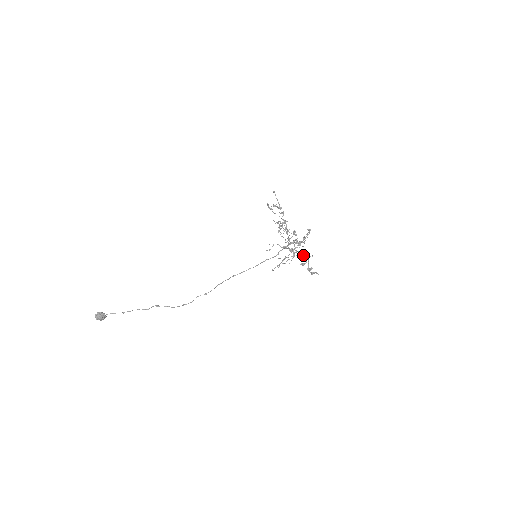
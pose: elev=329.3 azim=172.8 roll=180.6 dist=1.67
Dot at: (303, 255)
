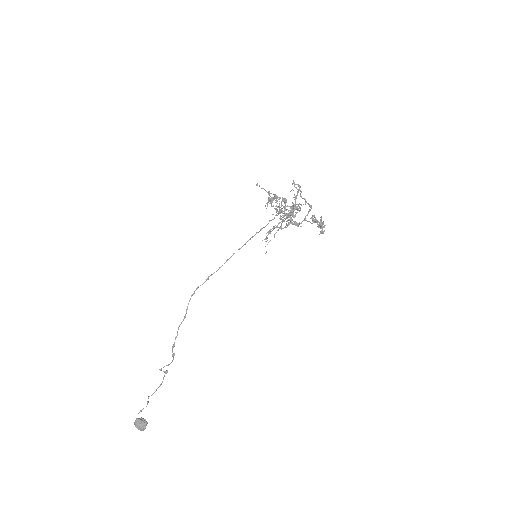
Dot at: (297, 212)
